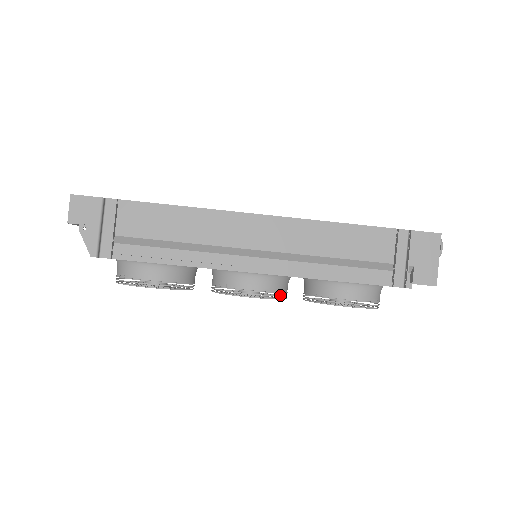
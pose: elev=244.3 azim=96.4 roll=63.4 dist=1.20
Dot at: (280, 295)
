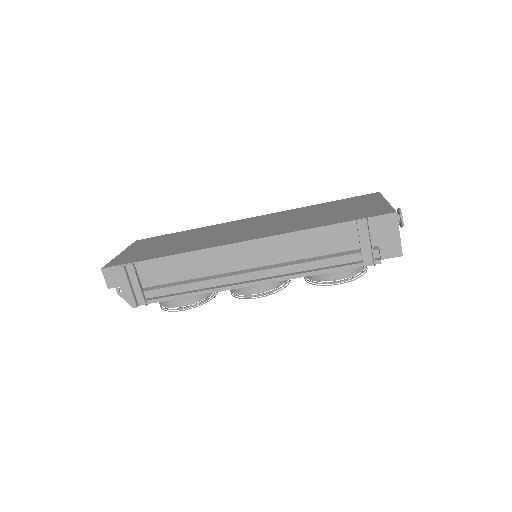
Dot at: (281, 287)
